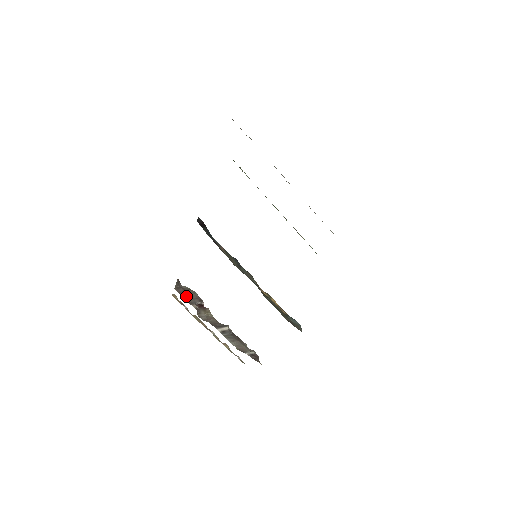
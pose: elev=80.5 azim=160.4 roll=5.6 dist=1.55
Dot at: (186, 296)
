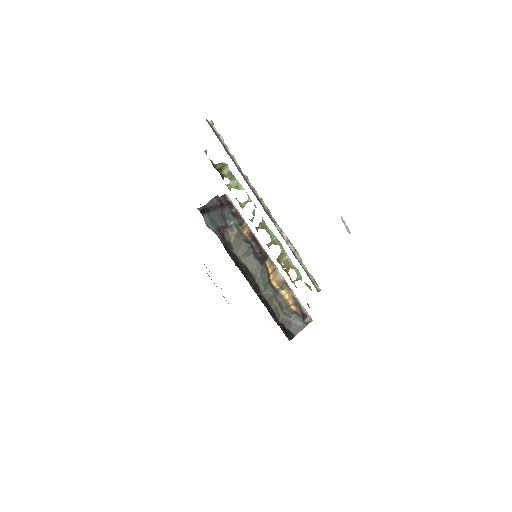
Dot at: occluded
